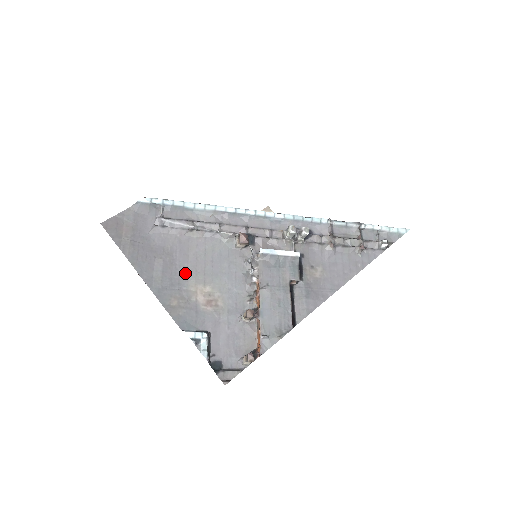
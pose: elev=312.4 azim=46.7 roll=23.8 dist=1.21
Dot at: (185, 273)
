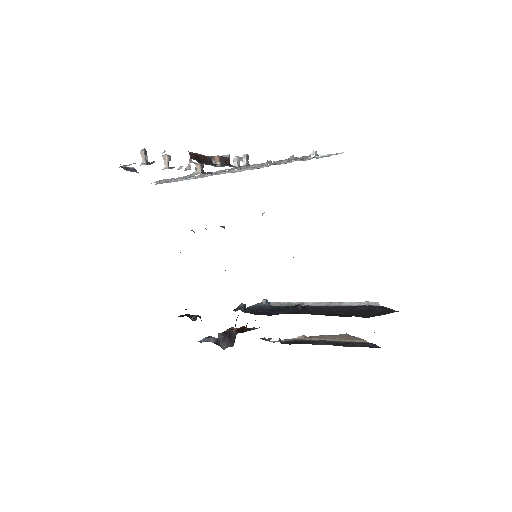
Dot at: occluded
